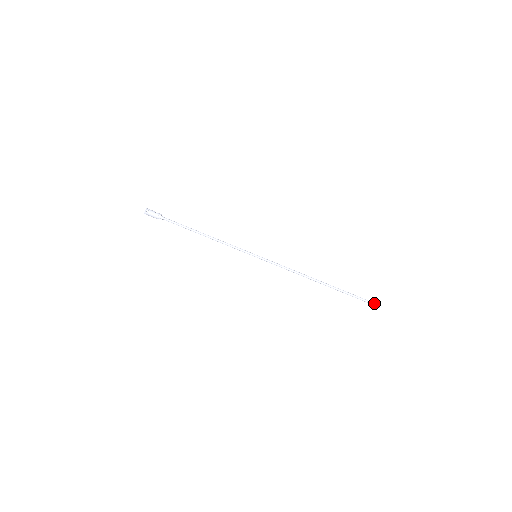
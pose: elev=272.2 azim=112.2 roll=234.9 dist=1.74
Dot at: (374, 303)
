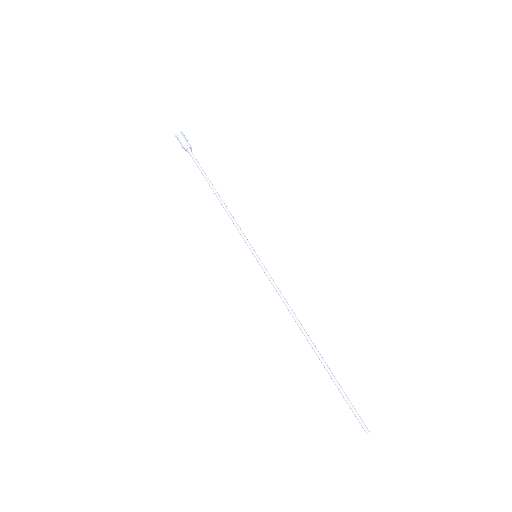
Dot at: occluded
